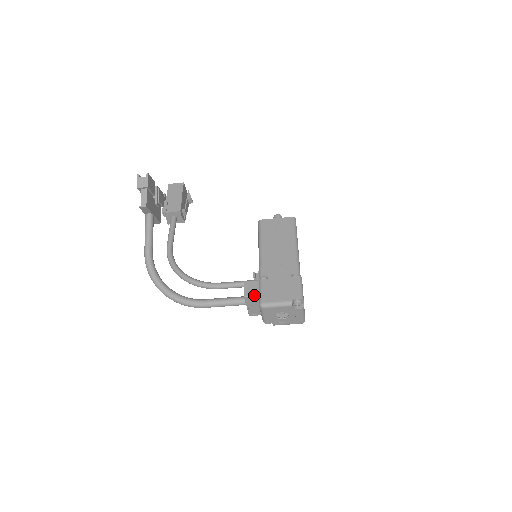
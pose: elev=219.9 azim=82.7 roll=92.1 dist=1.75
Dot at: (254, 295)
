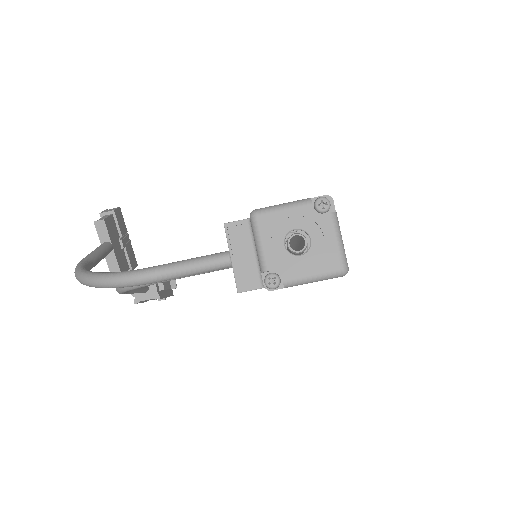
Dot at: occluded
